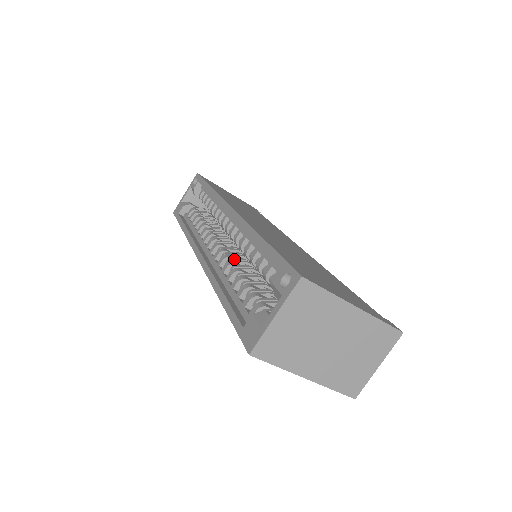
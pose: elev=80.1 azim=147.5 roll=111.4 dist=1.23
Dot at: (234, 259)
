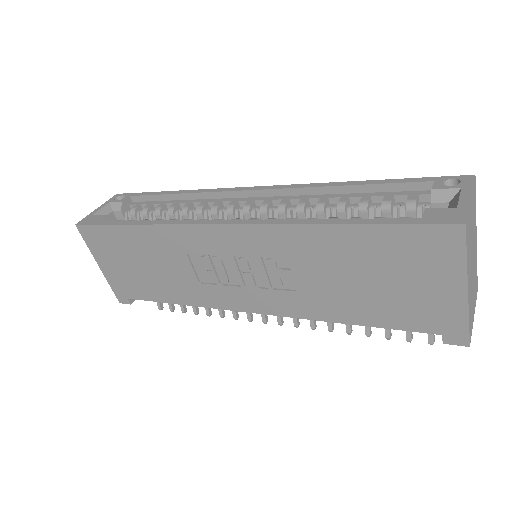
Dot at: occluded
